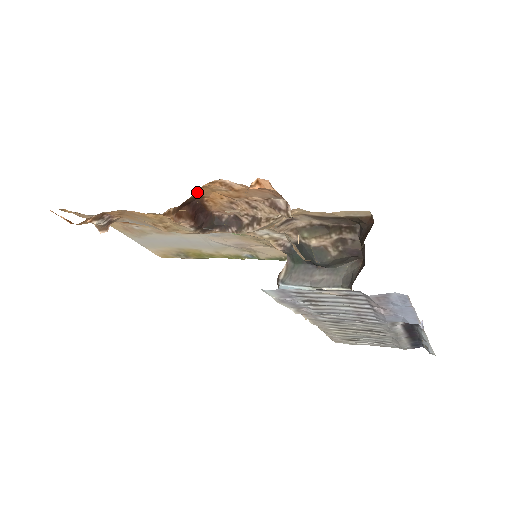
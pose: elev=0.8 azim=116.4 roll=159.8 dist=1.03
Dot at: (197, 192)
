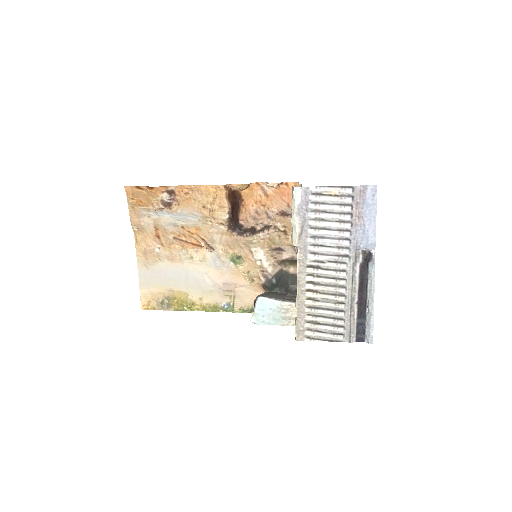
Dot at: (244, 190)
